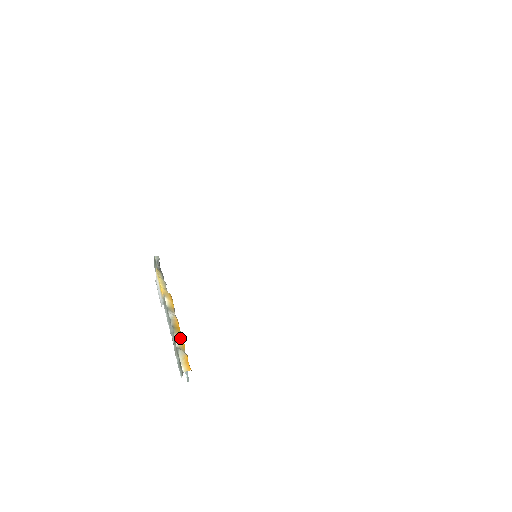
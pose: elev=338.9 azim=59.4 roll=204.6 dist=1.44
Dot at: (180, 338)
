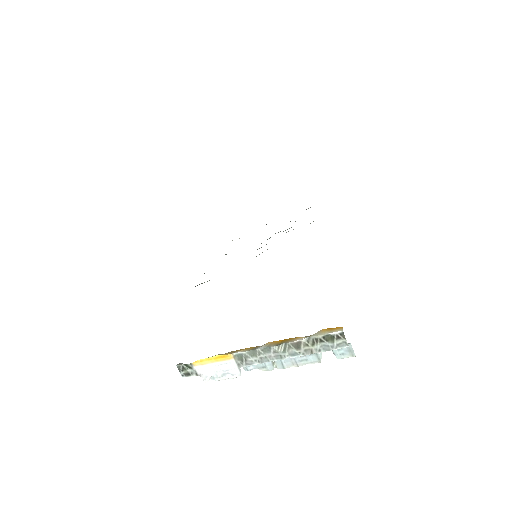
Dot at: (297, 338)
